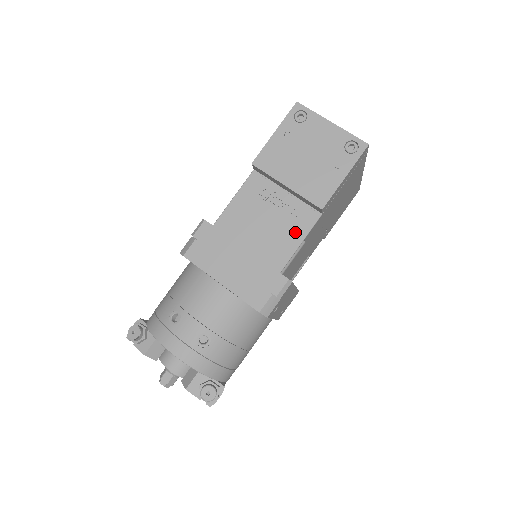
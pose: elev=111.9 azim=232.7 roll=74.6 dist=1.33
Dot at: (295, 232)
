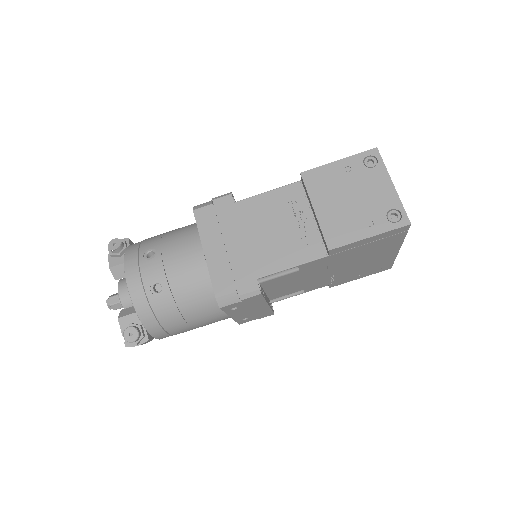
Dot at: (295, 254)
